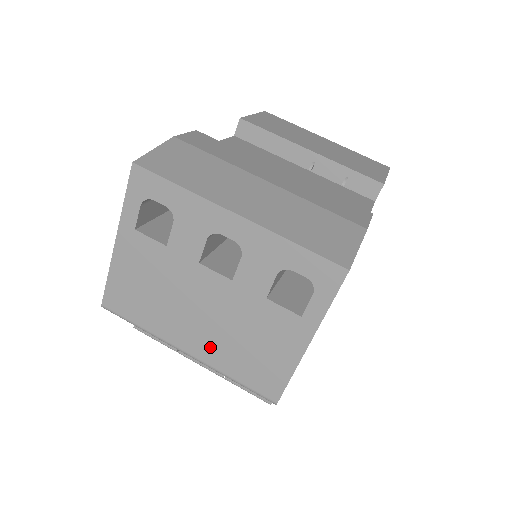
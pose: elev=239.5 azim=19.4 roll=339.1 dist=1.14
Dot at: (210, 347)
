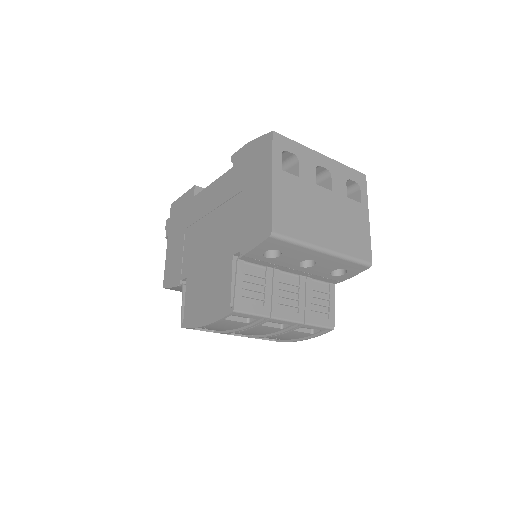
Dot at: (336, 238)
